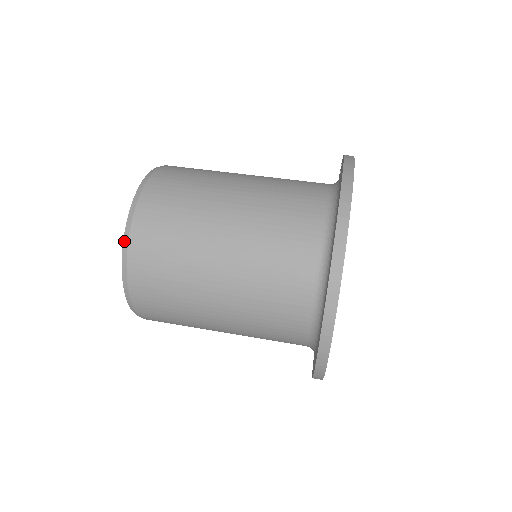
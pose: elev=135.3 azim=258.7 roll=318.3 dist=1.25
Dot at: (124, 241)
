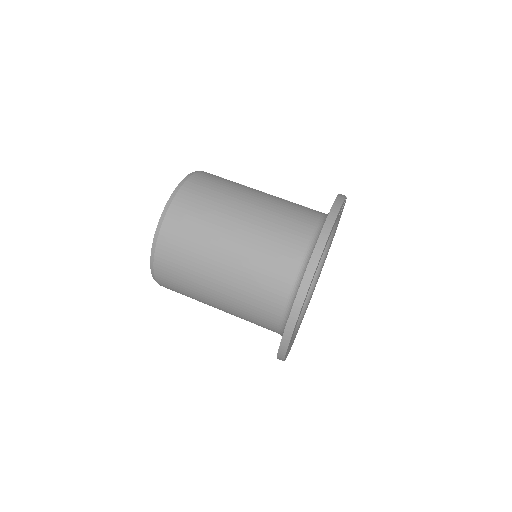
Dot at: (155, 236)
